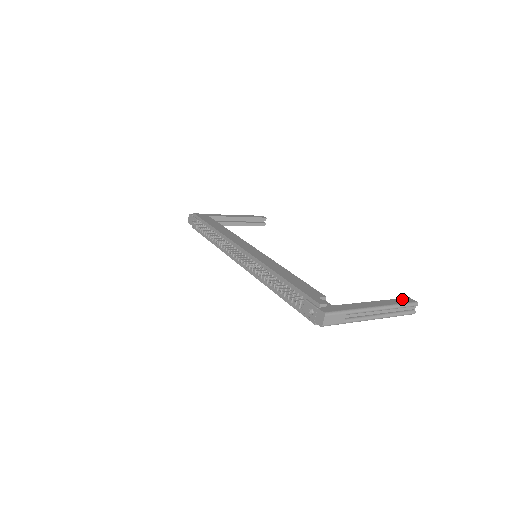
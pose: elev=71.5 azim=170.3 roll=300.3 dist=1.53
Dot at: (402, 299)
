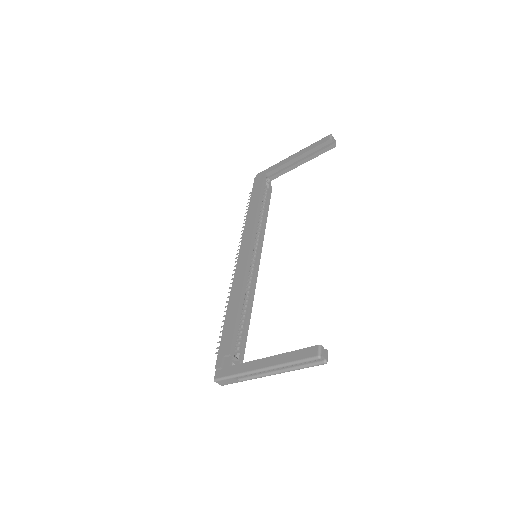
Dot at: (304, 350)
